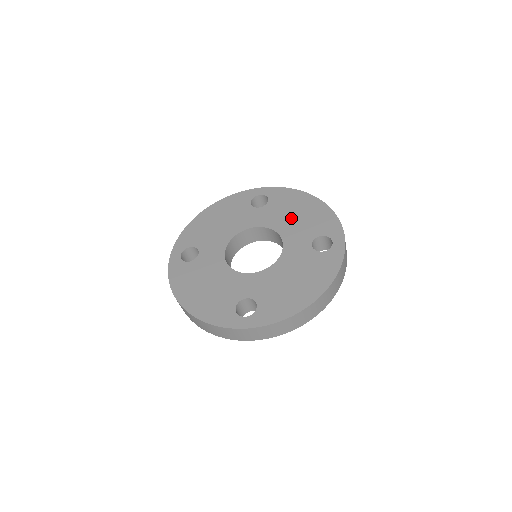
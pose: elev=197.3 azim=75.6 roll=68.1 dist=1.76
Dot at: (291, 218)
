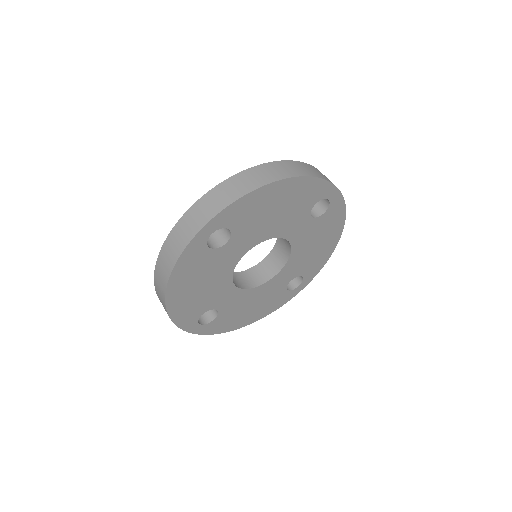
Dot at: occluded
